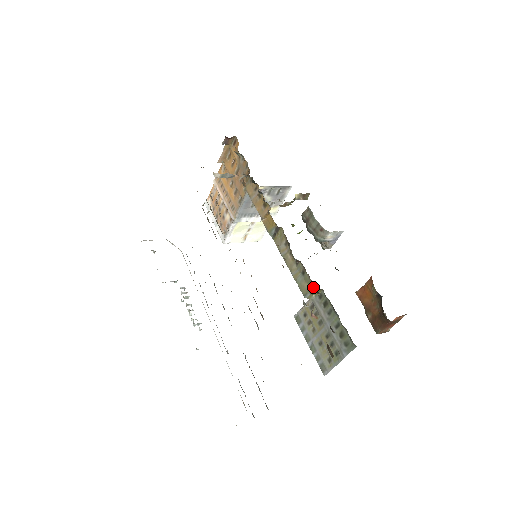
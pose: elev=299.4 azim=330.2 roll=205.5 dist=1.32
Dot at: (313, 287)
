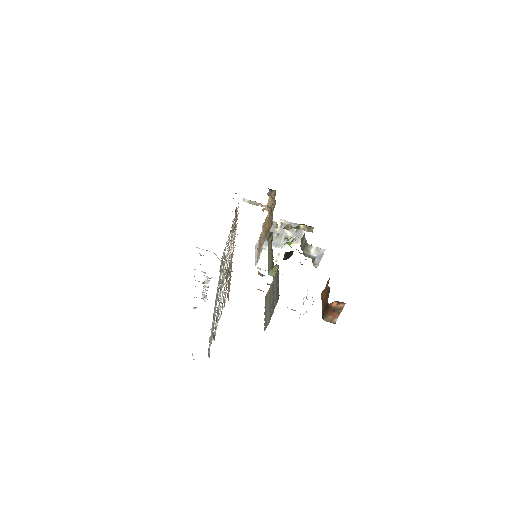
Dot at: (273, 264)
